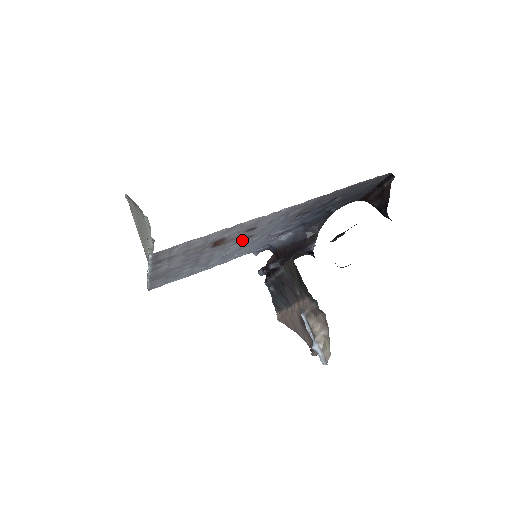
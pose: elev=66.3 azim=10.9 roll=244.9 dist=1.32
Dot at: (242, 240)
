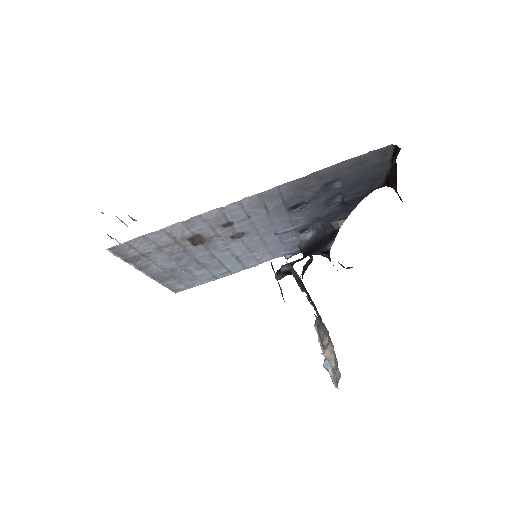
Dot at: (236, 238)
